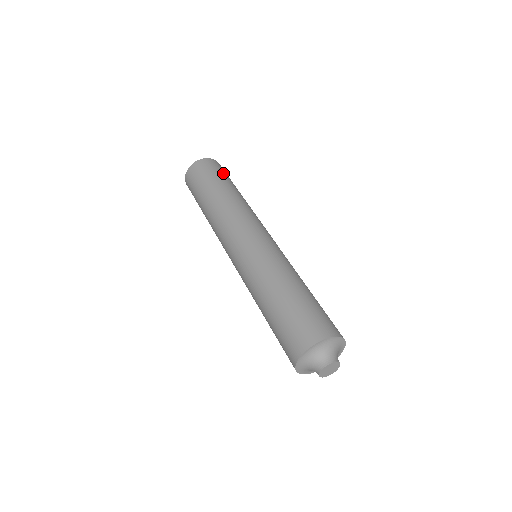
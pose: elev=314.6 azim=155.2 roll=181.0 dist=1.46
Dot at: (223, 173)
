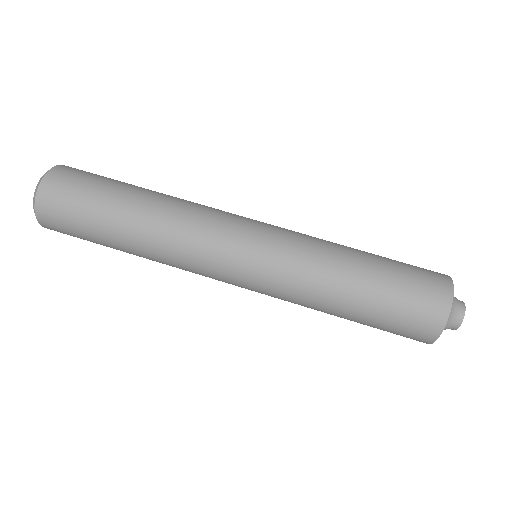
Dot at: (93, 181)
